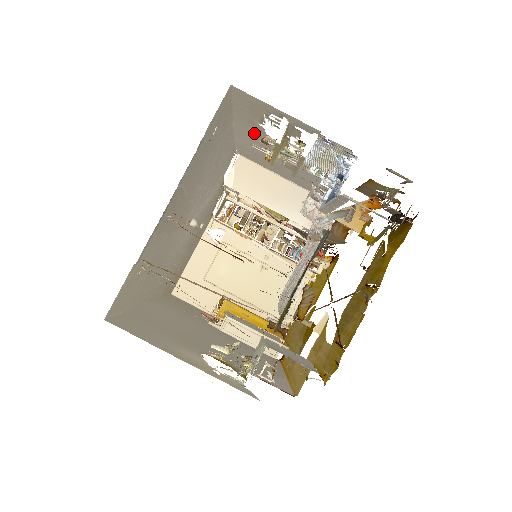
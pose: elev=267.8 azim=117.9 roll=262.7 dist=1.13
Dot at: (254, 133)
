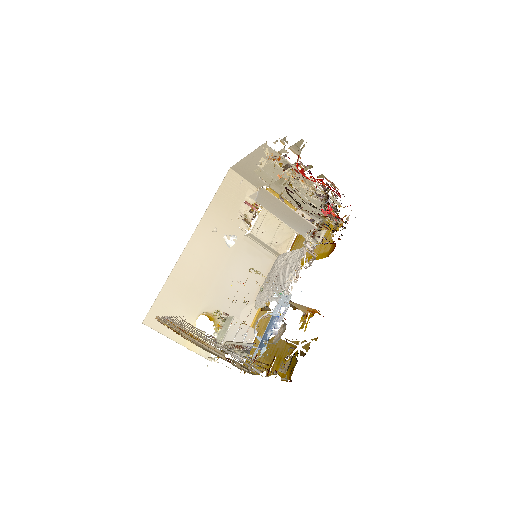
Dot at: occluded
